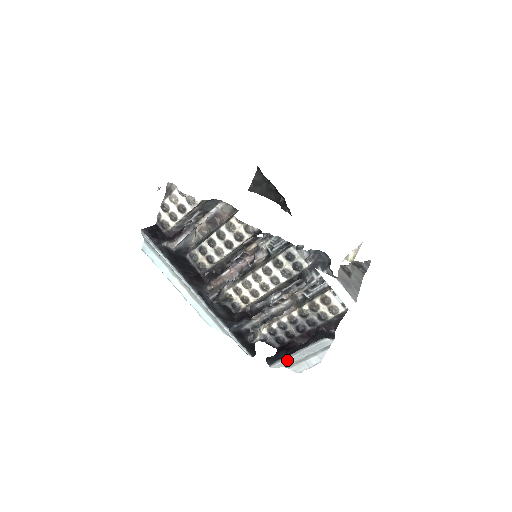
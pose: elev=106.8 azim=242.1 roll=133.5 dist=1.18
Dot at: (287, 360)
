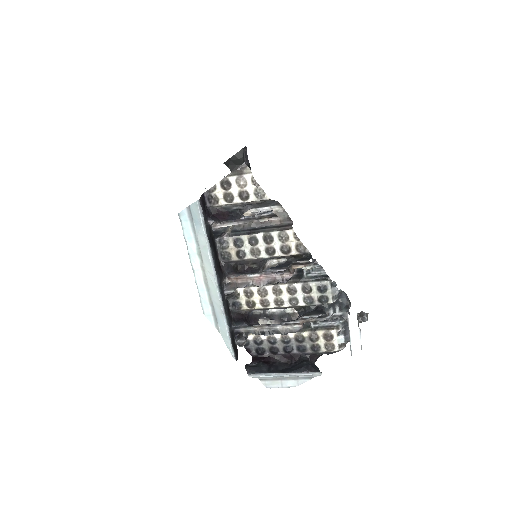
Dot at: (270, 376)
